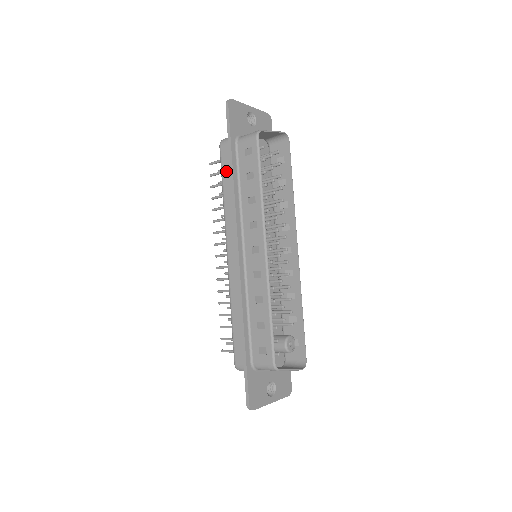
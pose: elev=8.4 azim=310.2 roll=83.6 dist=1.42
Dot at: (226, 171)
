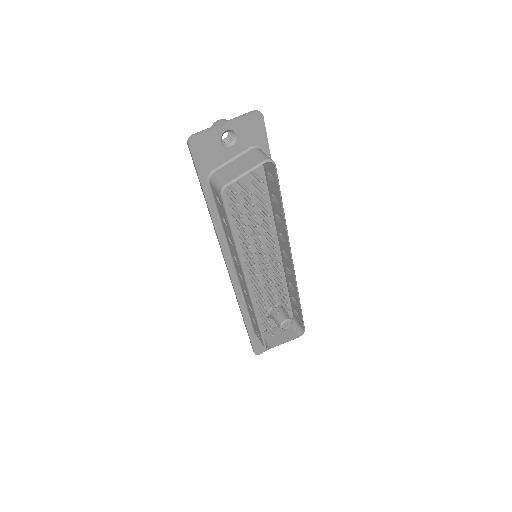
Dot at: occluded
